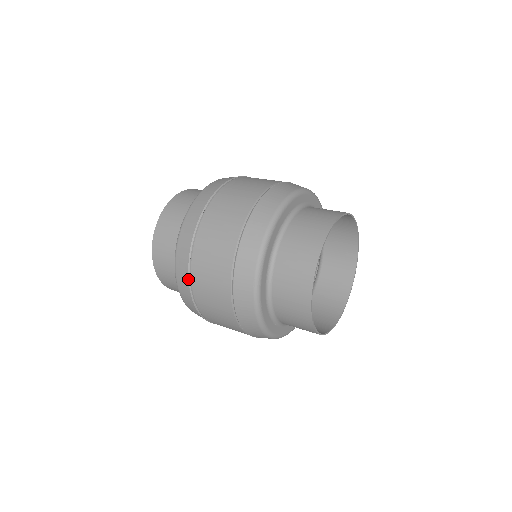
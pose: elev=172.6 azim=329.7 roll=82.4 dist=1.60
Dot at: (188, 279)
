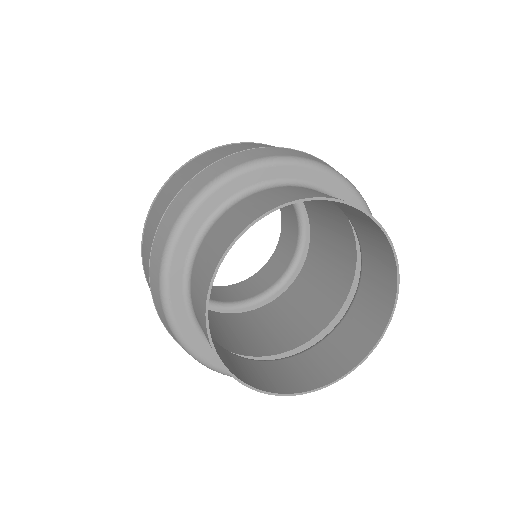
Dot at: (141, 247)
